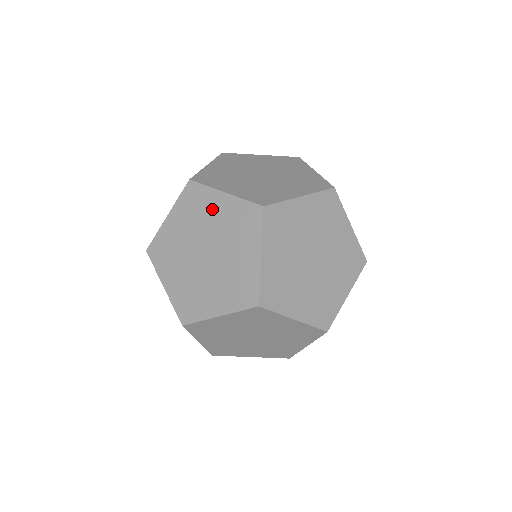
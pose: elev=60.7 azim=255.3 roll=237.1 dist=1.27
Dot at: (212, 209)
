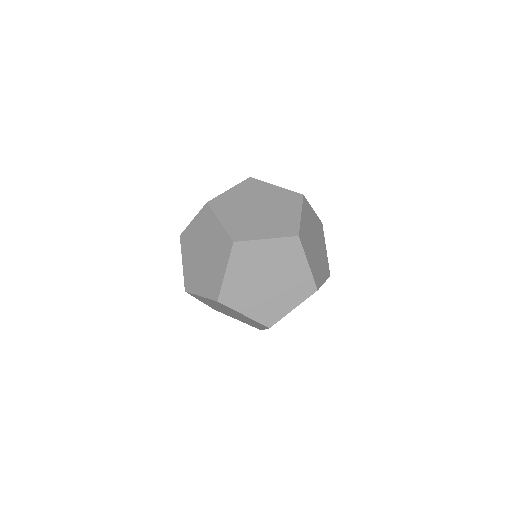
Dot at: (193, 233)
